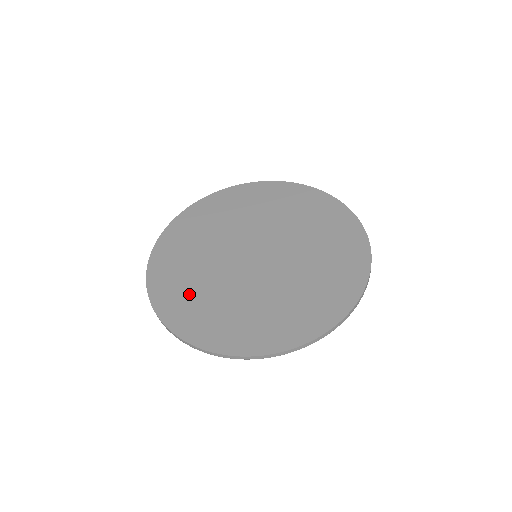
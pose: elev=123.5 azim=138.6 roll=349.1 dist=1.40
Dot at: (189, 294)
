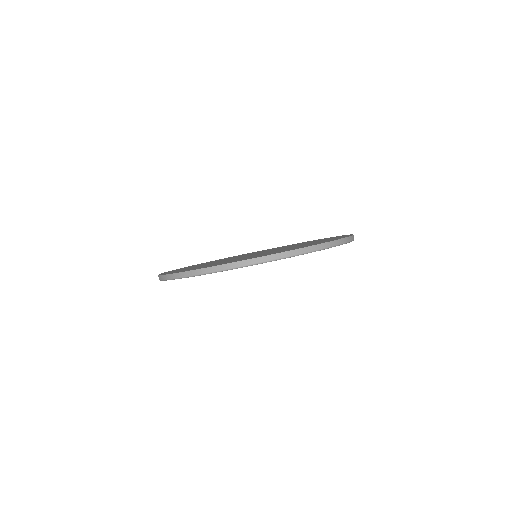
Dot at: occluded
